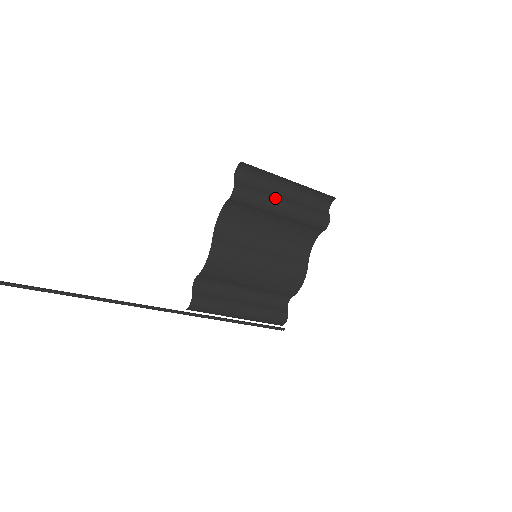
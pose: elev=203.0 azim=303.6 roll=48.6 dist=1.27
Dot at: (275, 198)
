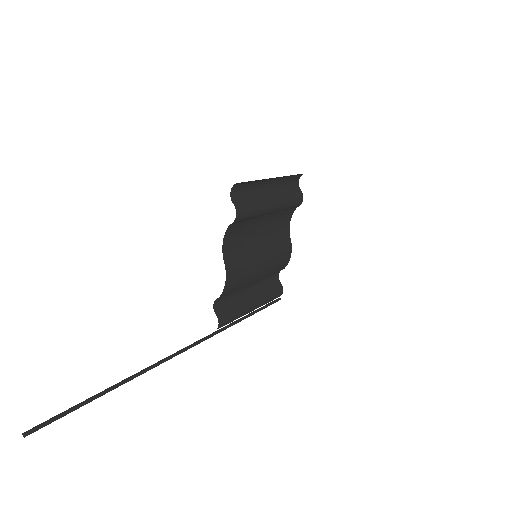
Dot at: (265, 200)
